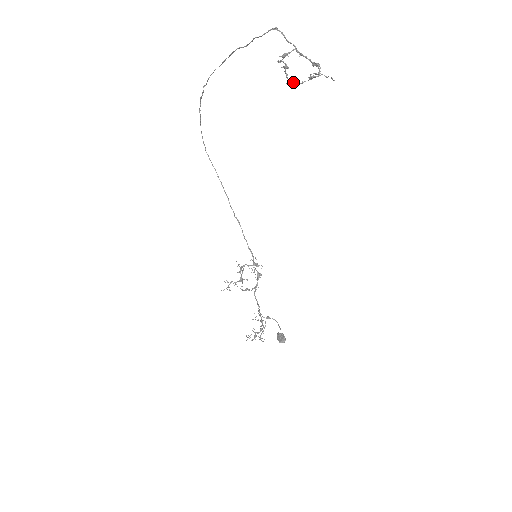
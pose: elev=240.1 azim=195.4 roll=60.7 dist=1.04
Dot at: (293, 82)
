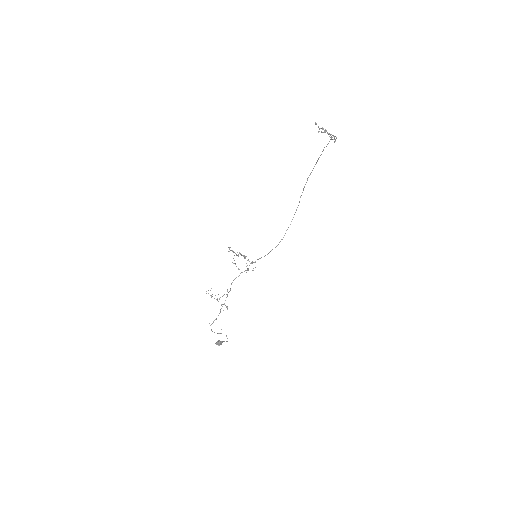
Dot at: occluded
